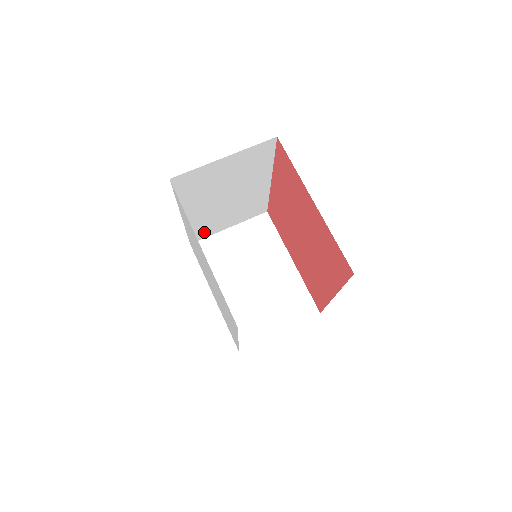
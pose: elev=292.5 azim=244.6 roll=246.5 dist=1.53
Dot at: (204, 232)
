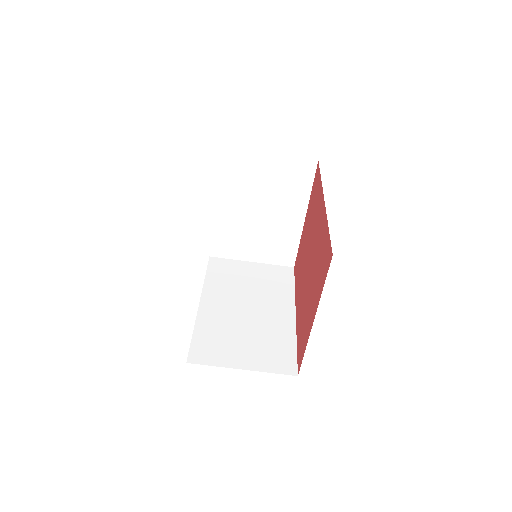
Dot at: occluded
